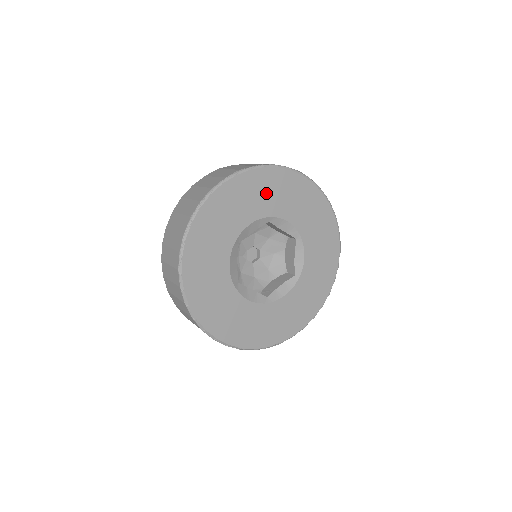
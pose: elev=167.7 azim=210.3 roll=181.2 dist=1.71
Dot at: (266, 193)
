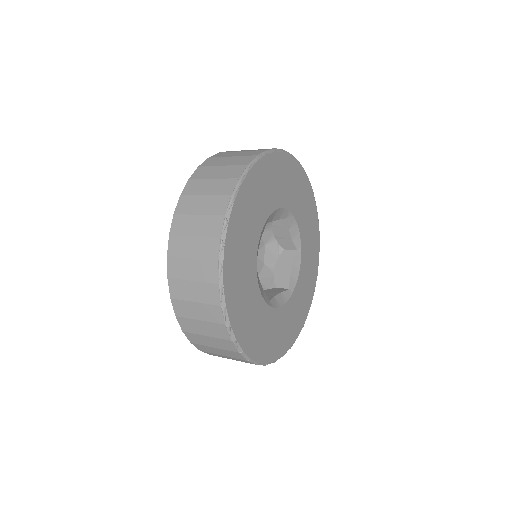
Dot at: (293, 187)
